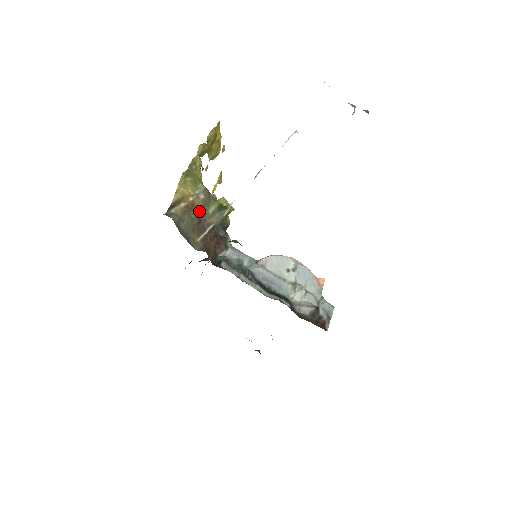
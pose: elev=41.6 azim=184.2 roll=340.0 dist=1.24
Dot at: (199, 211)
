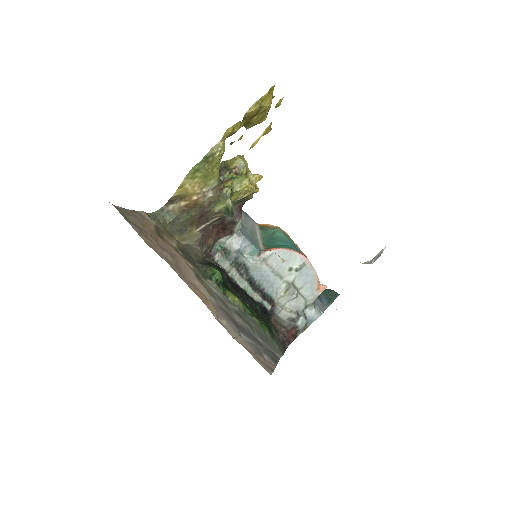
Dot at: (203, 208)
